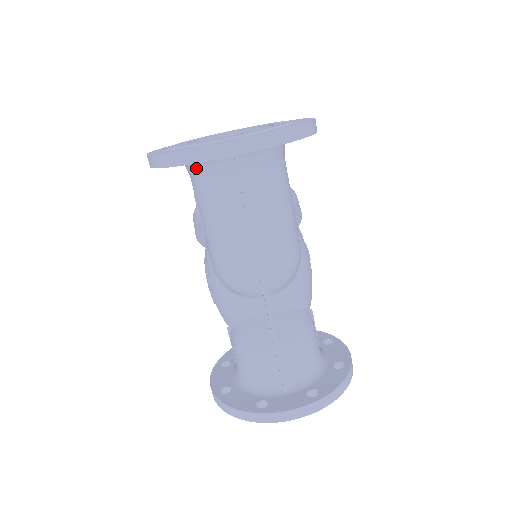
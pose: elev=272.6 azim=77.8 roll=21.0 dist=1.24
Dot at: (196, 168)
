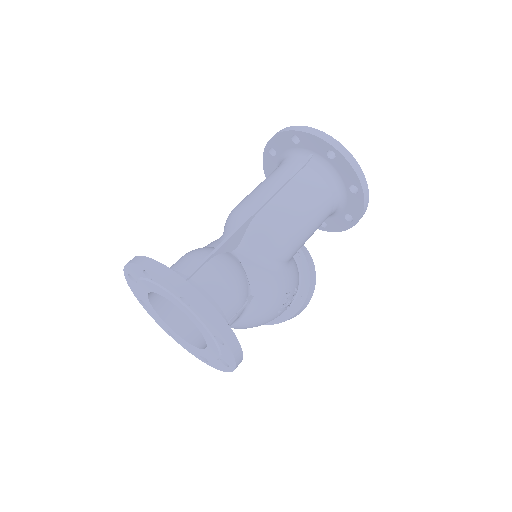
Dot at: (285, 159)
